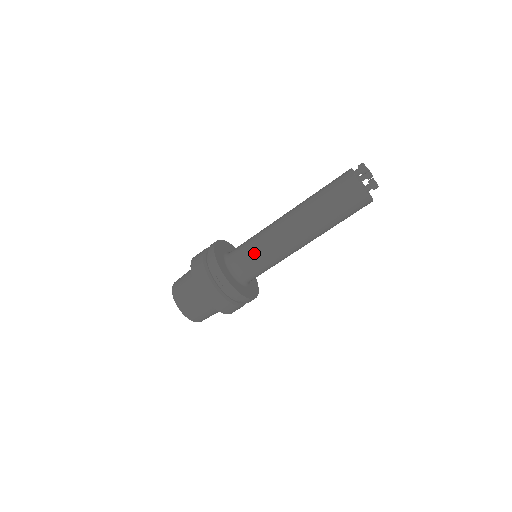
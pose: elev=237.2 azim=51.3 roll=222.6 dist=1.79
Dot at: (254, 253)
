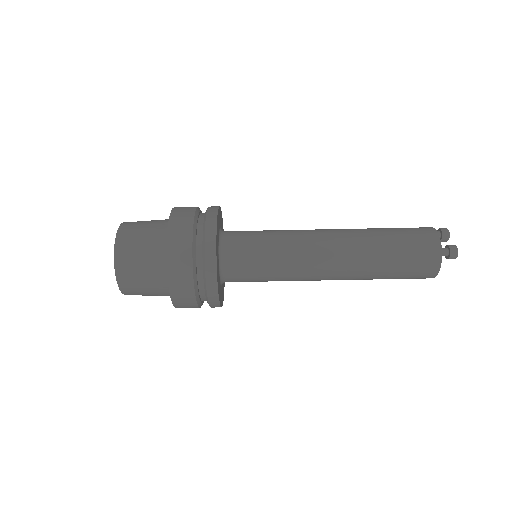
Dot at: (265, 240)
